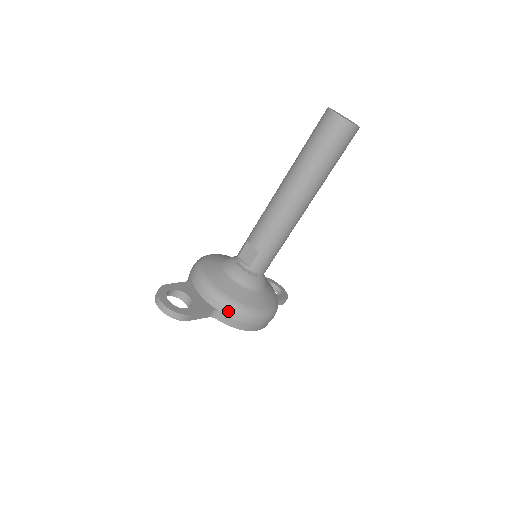
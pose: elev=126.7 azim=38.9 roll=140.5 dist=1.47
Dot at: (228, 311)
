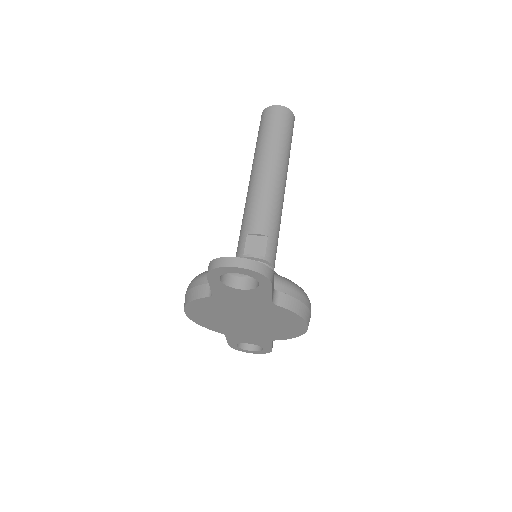
Dot at: (287, 288)
